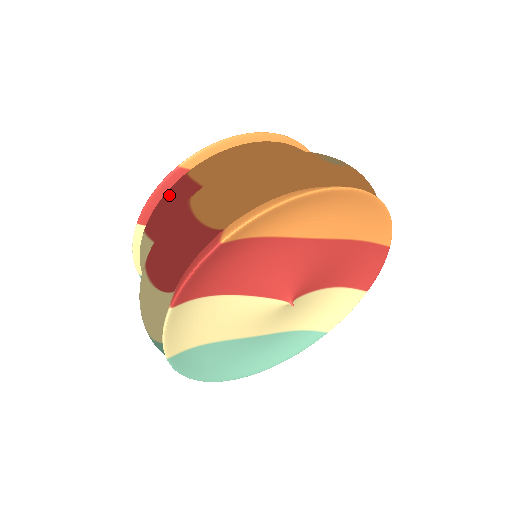
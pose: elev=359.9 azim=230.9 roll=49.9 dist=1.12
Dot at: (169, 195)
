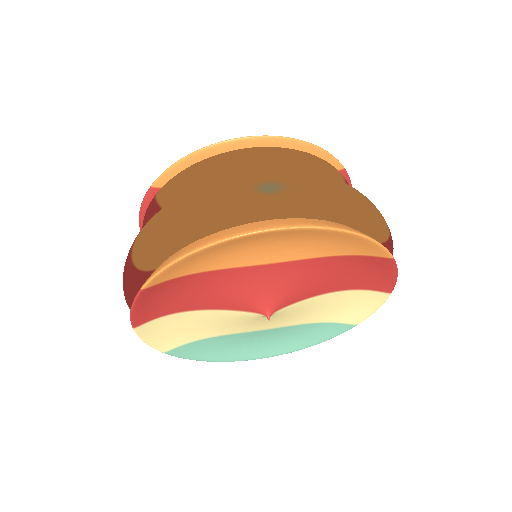
Dot at: (146, 215)
